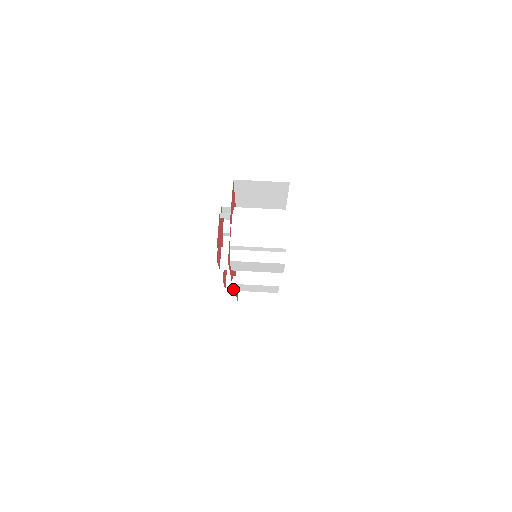
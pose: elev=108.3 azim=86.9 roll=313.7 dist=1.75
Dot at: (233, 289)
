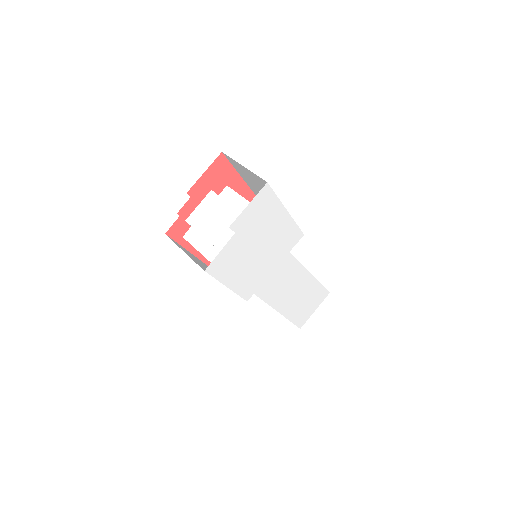
Dot at: occluded
